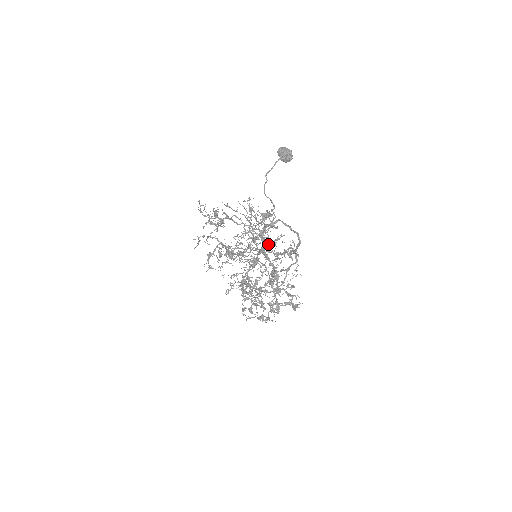
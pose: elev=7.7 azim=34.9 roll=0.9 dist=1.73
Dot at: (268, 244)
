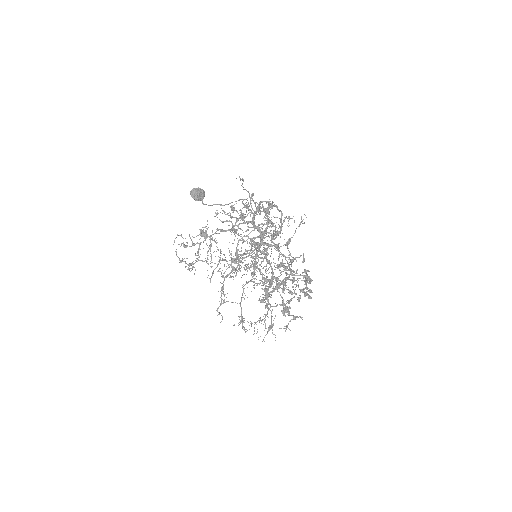
Dot at: (253, 246)
